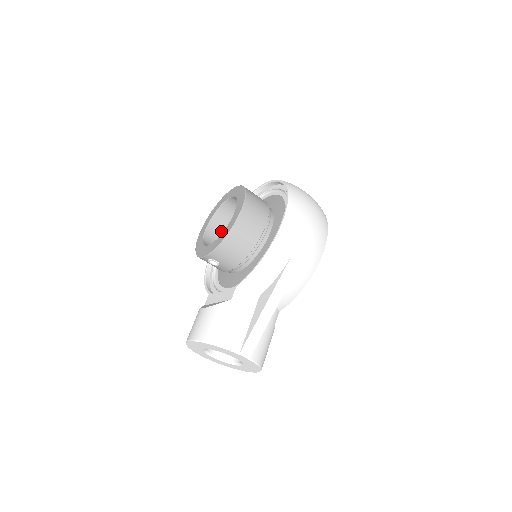
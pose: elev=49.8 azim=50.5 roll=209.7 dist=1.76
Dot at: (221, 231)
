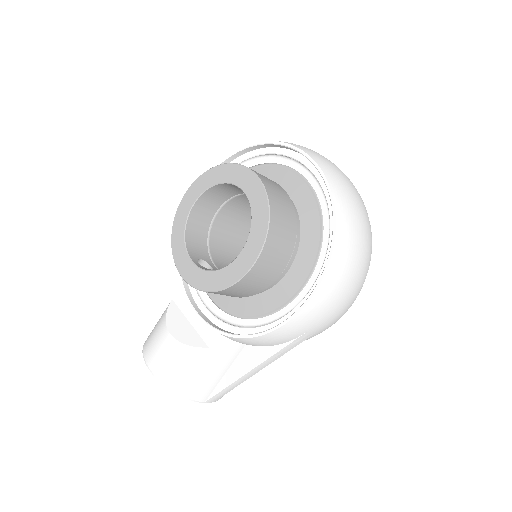
Dot at: (215, 204)
